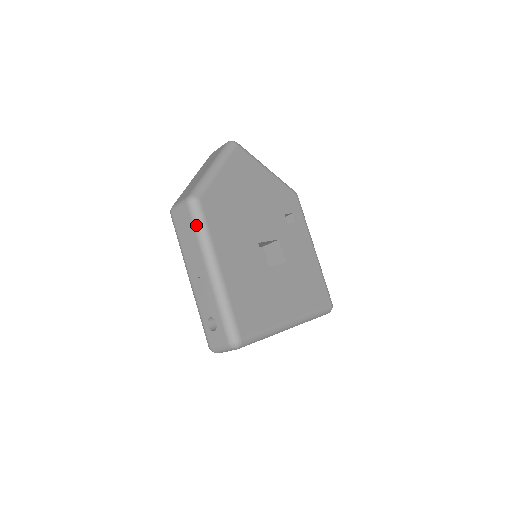
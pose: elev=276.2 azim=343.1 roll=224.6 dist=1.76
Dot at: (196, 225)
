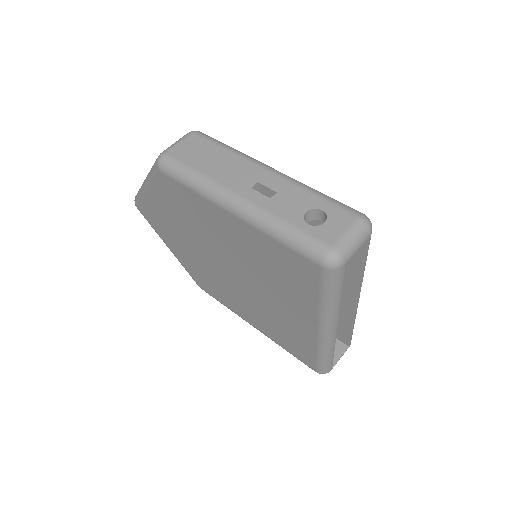
Dot at: (220, 143)
